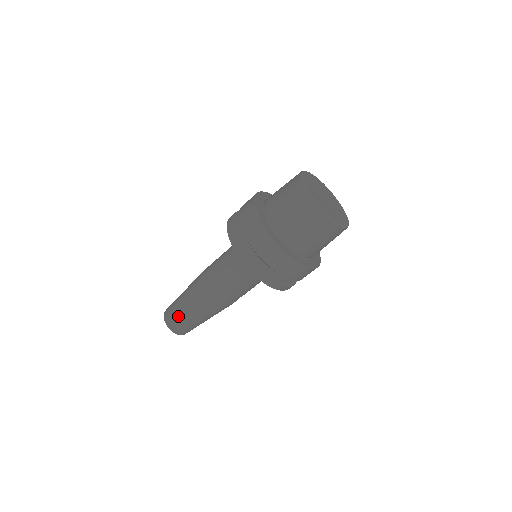
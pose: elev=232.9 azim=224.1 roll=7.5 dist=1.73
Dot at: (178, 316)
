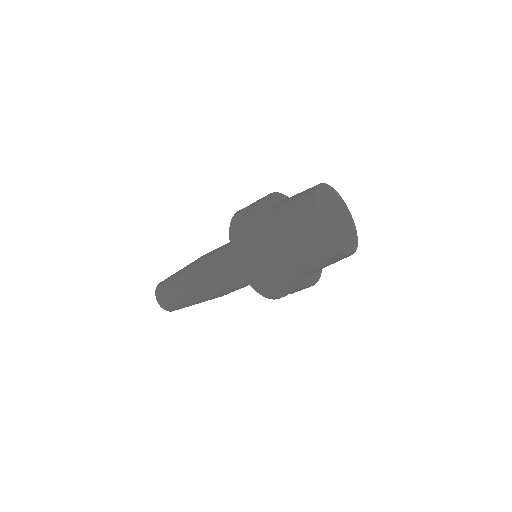
Dot at: (167, 289)
